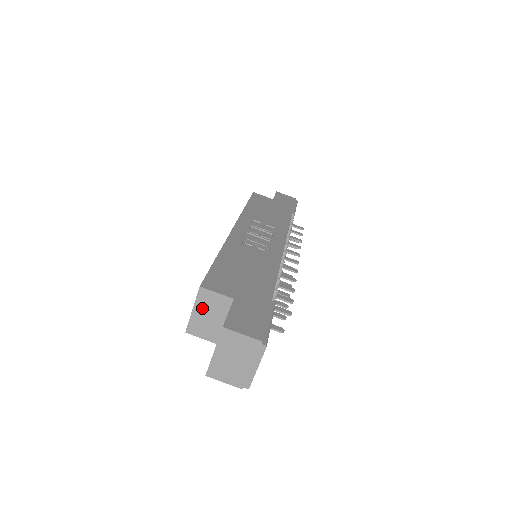
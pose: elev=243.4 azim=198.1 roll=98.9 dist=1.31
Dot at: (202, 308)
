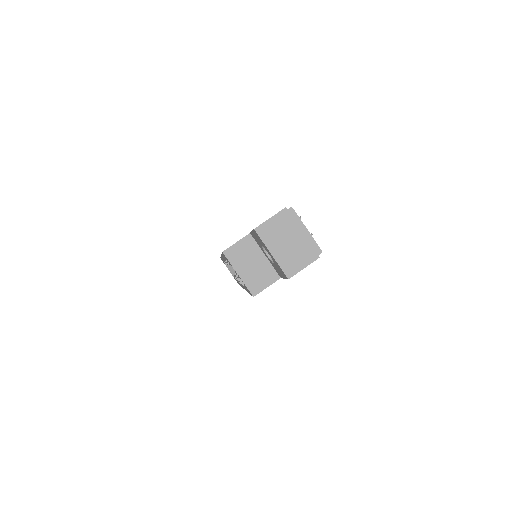
Dot at: (241, 265)
